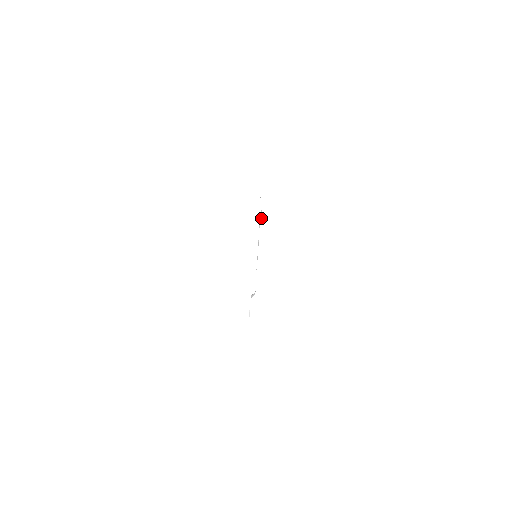
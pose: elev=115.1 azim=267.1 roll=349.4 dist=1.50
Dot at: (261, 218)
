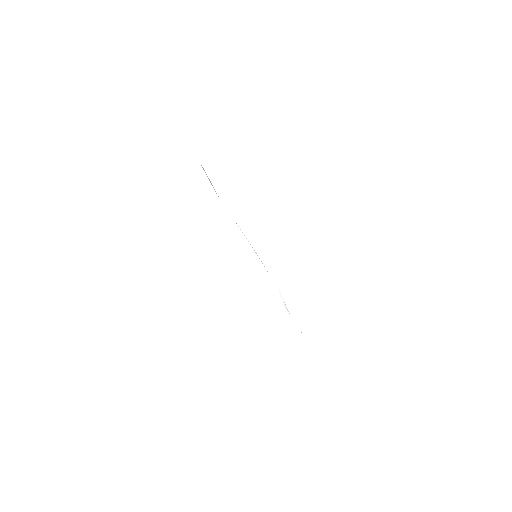
Dot at: occluded
